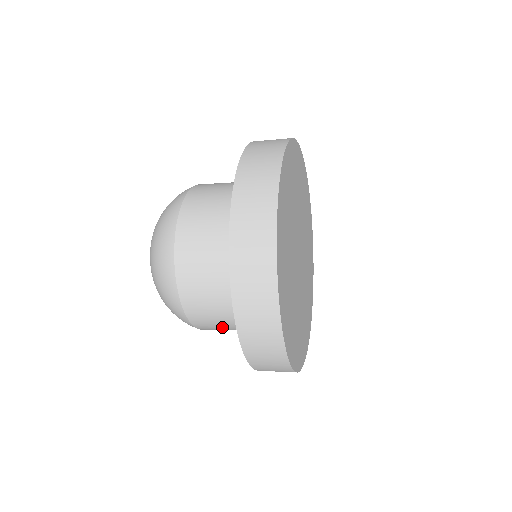
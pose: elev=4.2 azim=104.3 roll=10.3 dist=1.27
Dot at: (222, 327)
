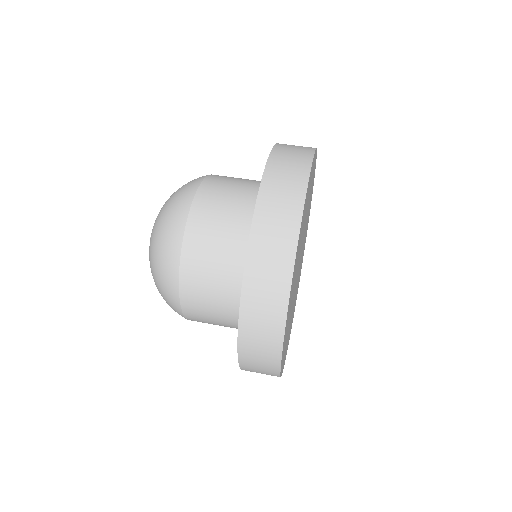
Dot at: occluded
